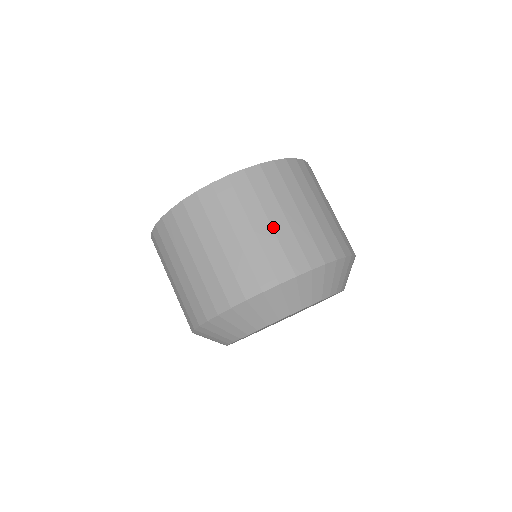
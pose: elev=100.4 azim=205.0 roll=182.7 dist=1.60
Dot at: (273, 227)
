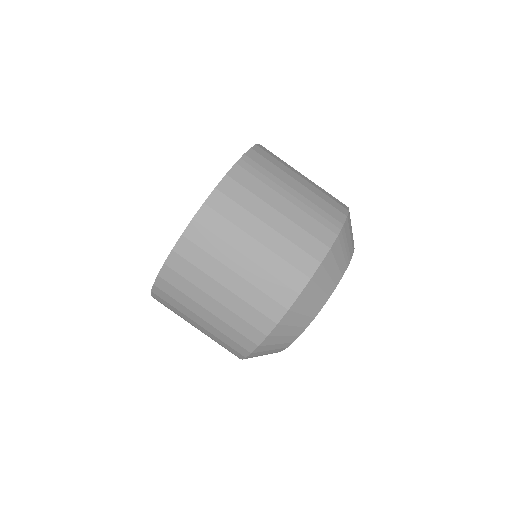
Dot at: (214, 314)
